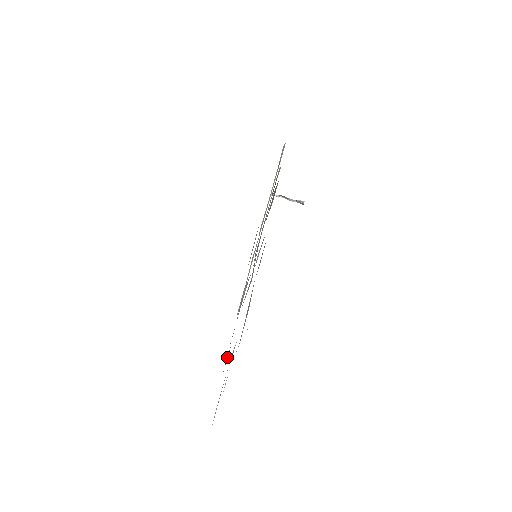
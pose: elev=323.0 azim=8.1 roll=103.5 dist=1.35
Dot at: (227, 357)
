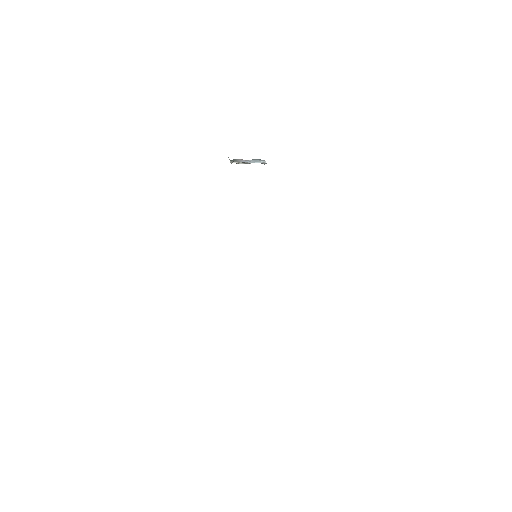
Dot at: occluded
